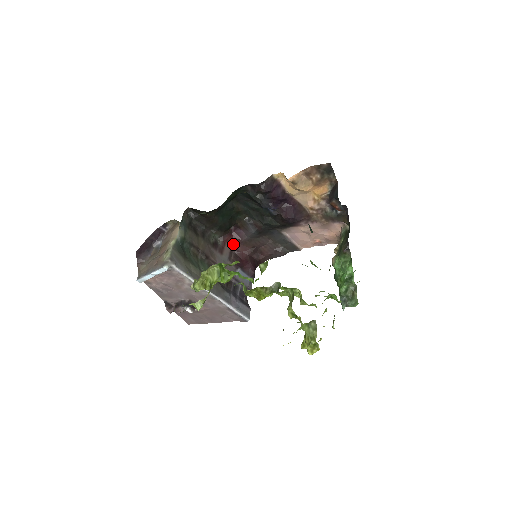
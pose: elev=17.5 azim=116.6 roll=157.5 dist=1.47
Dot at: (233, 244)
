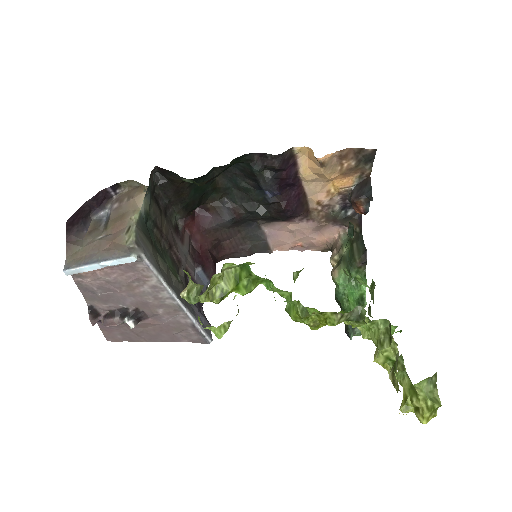
Dot at: (193, 231)
